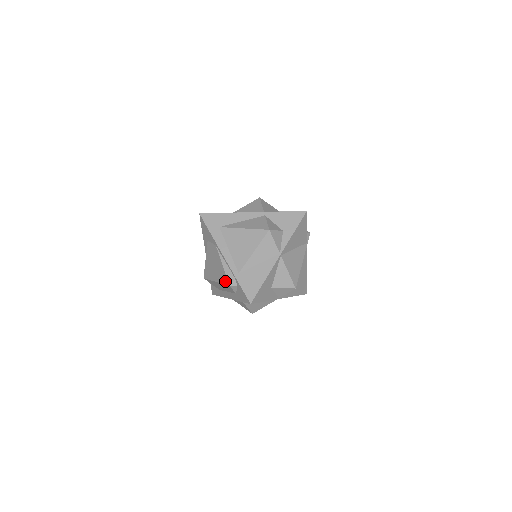
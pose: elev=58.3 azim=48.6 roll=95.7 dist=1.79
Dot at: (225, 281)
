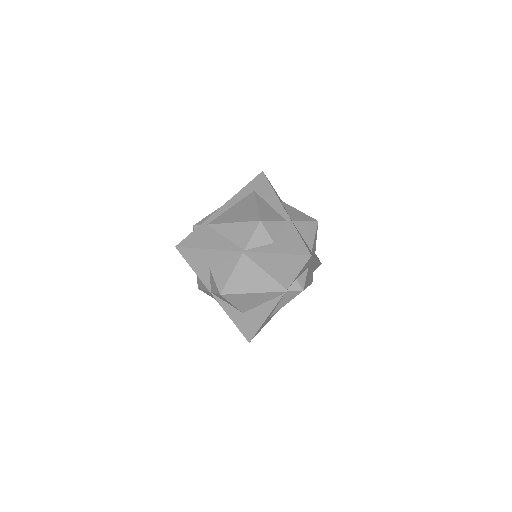
Dot at: occluded
